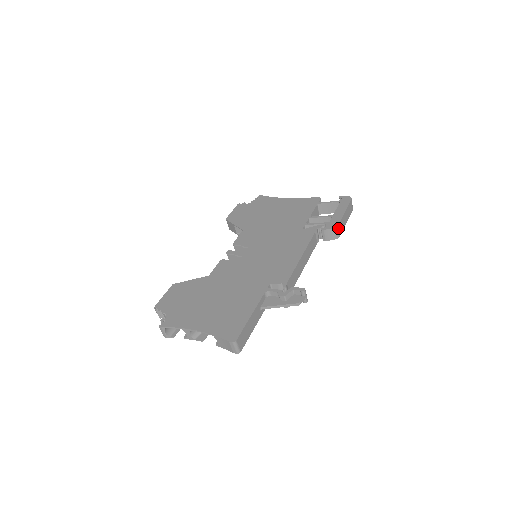
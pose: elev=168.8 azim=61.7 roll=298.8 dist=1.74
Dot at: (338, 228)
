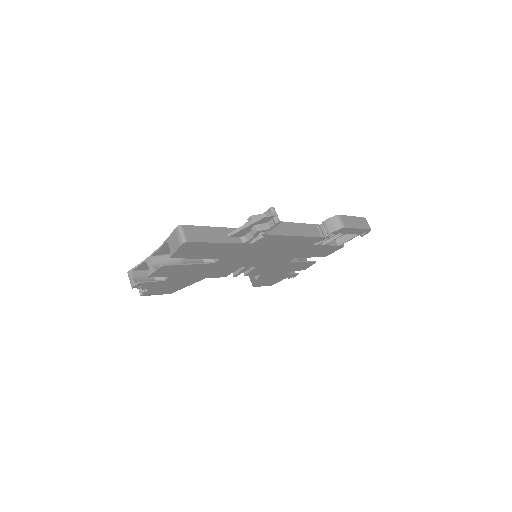
Dot at: (340, 218)
